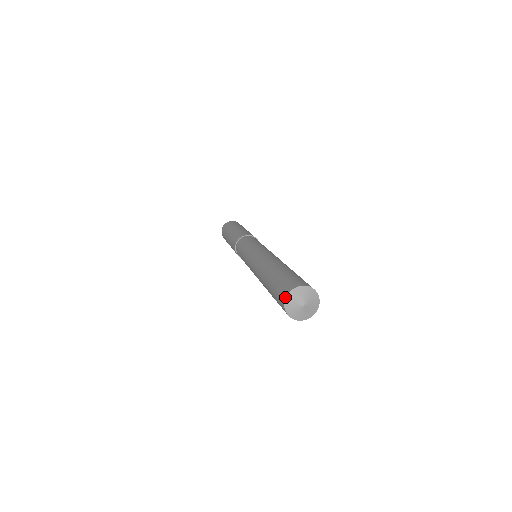
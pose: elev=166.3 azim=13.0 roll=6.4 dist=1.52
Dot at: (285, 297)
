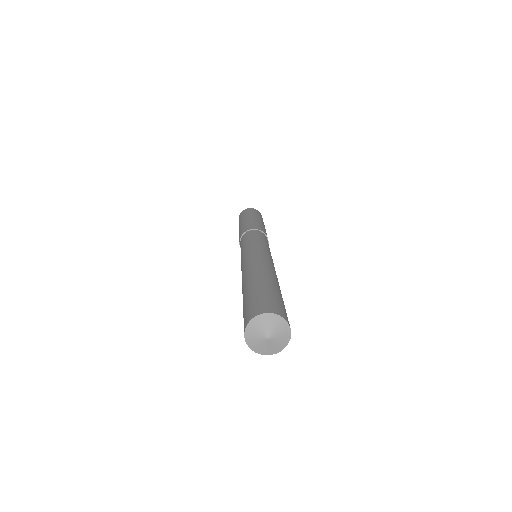
Dot at: (247, 322)
